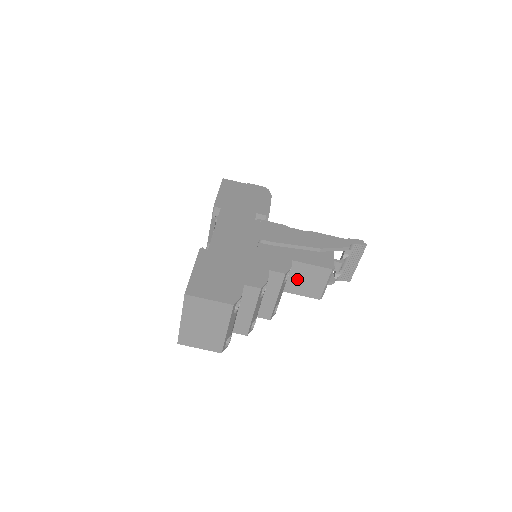
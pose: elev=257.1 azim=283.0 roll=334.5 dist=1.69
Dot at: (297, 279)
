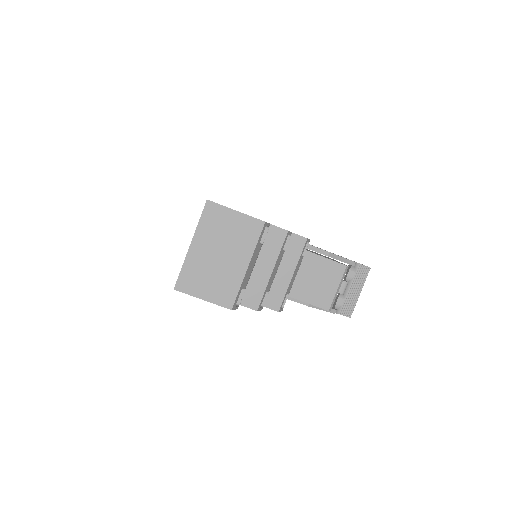
Dot at: (306, 278)
